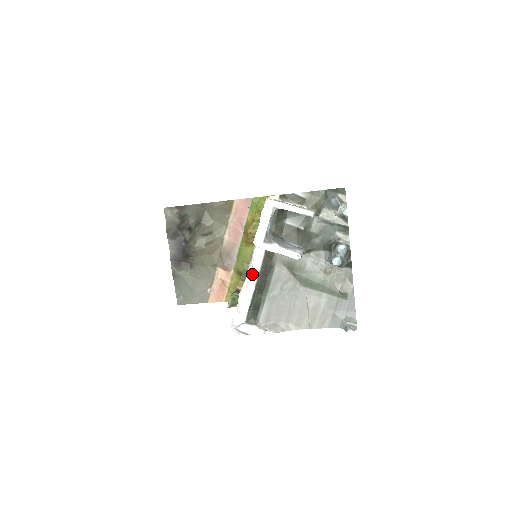
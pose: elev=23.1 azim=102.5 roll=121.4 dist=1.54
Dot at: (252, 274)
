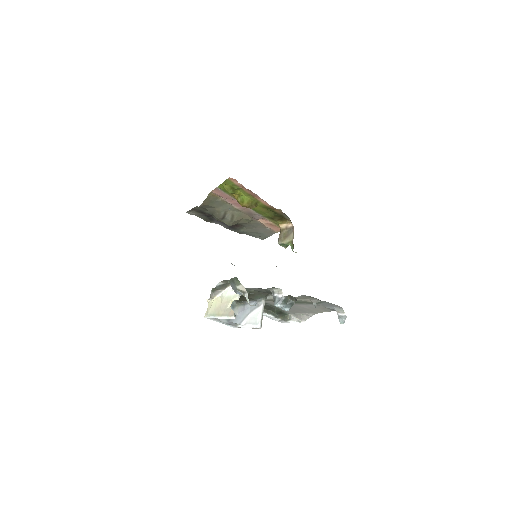
Dot at: occluded
